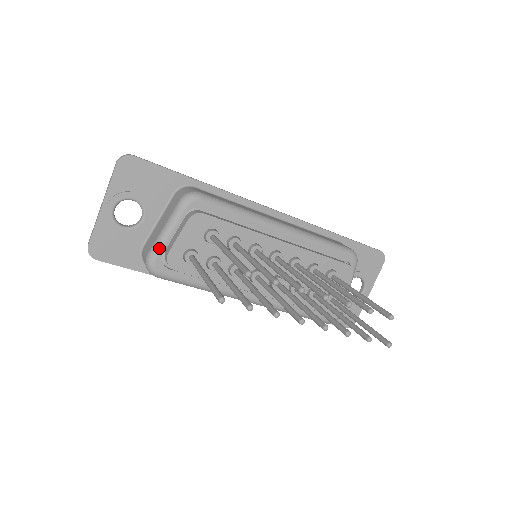
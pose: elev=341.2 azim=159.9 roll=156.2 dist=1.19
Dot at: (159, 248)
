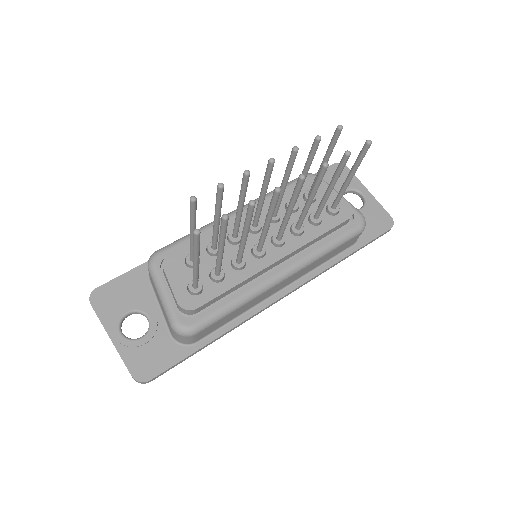
Dot at: (170, 311)
